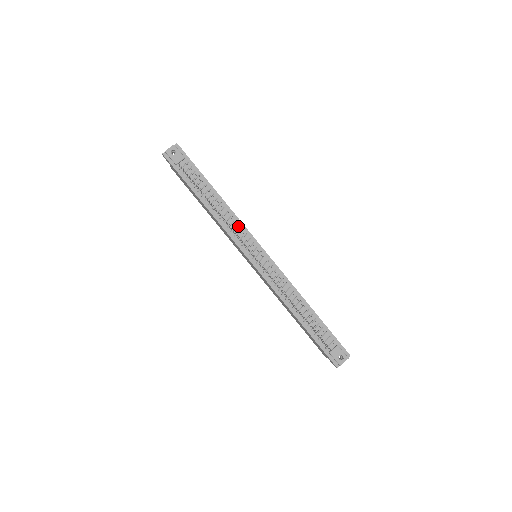
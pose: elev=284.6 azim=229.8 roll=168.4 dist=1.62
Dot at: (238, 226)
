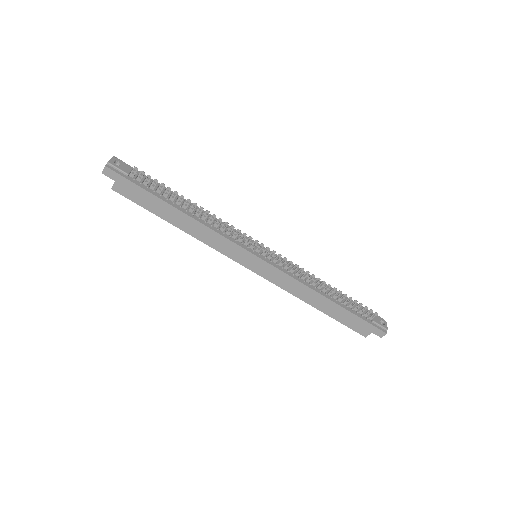
Dot at: (226, 227)
